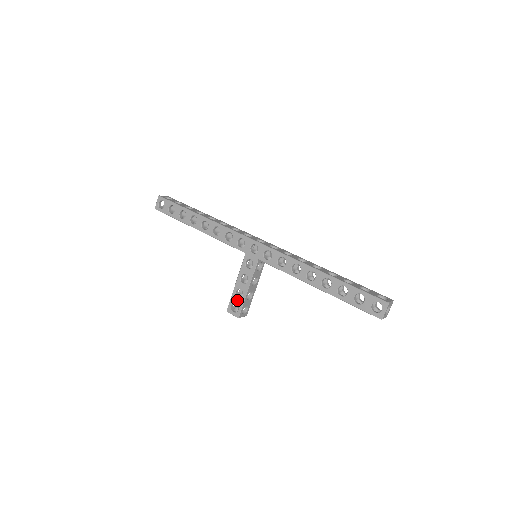
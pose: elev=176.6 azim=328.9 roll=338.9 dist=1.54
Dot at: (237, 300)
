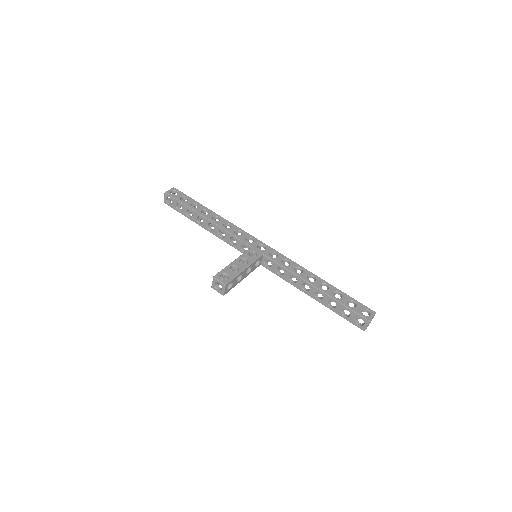
Dot at: (230, 272)
